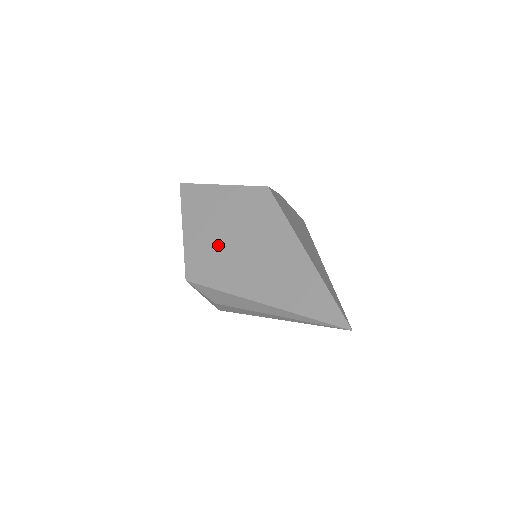
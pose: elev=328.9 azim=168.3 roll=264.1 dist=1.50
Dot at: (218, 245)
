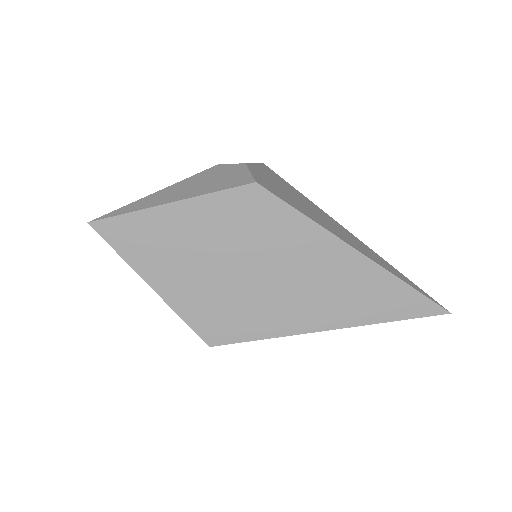
Dot at: (228, 289)
